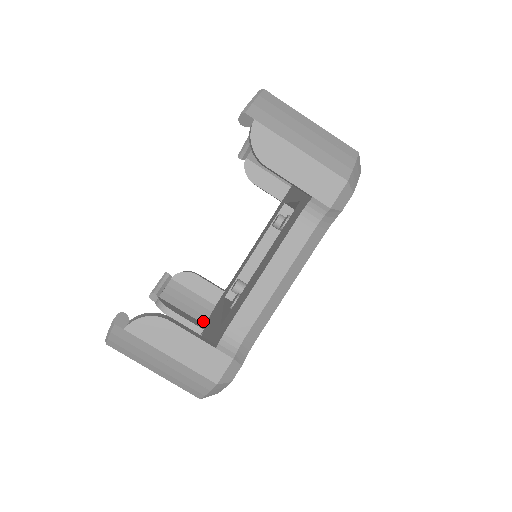
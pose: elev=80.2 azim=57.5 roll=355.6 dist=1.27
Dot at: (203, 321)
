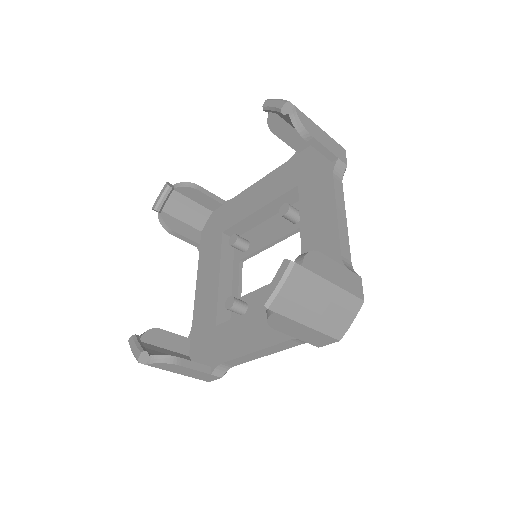
Dot at: (200, 228)
